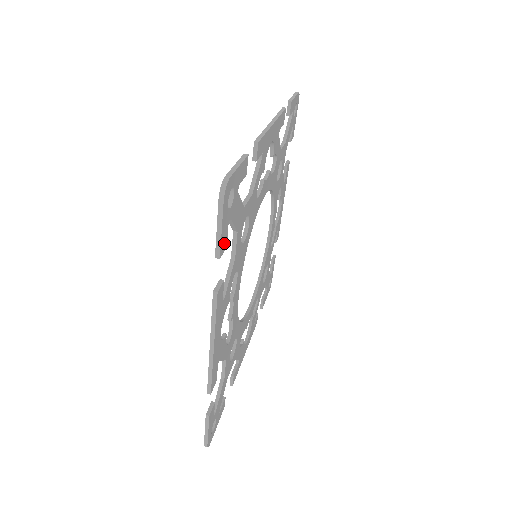
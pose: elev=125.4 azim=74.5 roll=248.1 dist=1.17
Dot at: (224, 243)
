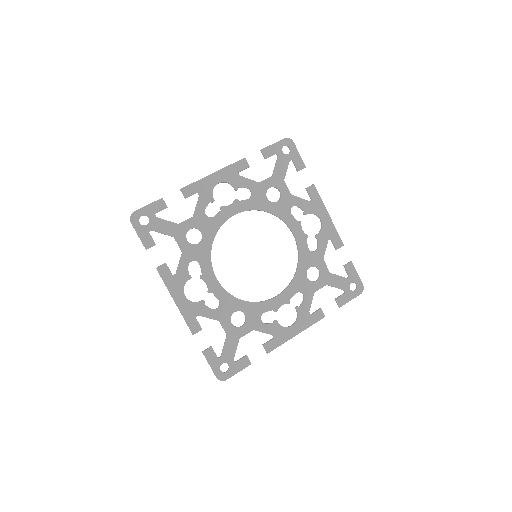
Dot at: (268, 153)
